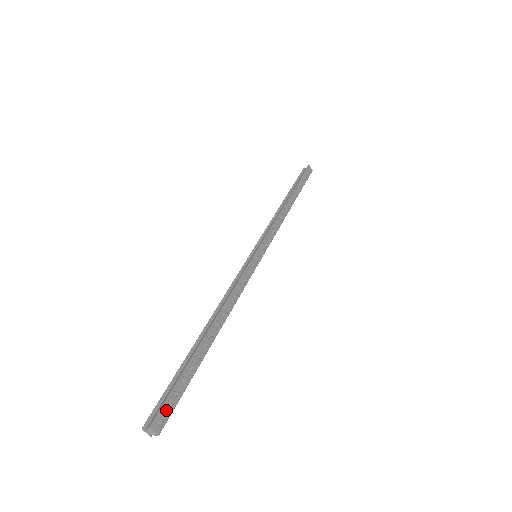
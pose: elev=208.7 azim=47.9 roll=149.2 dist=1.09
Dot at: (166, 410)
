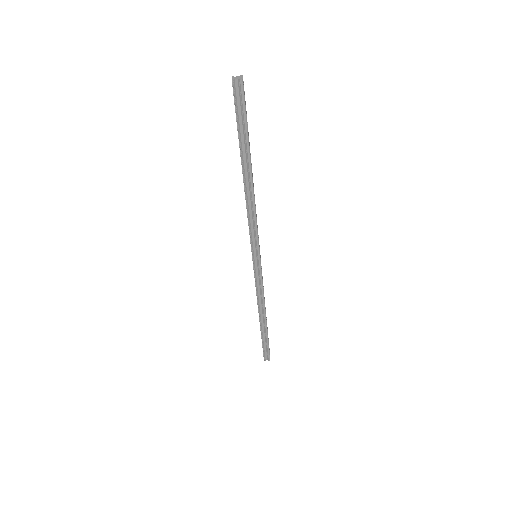
Dot at: occluded
